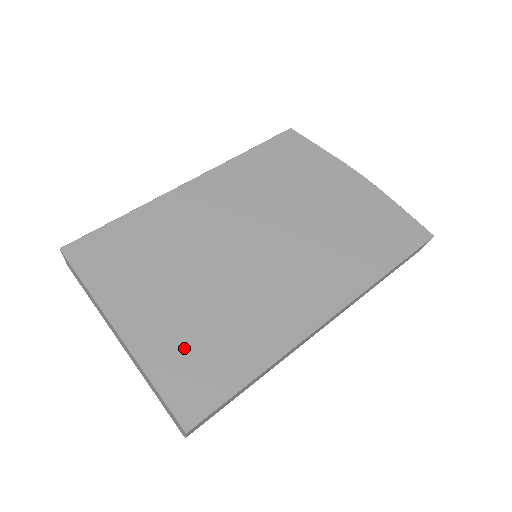
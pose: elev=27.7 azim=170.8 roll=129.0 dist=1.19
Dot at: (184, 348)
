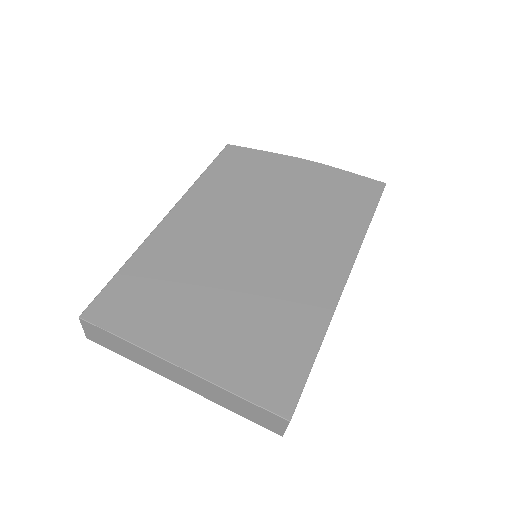
Dot at: (245, 352)
